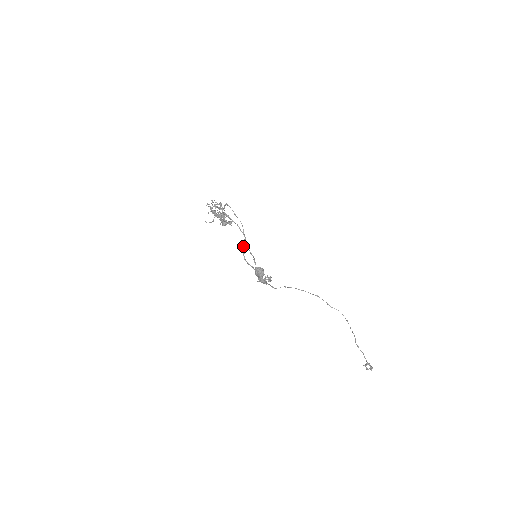
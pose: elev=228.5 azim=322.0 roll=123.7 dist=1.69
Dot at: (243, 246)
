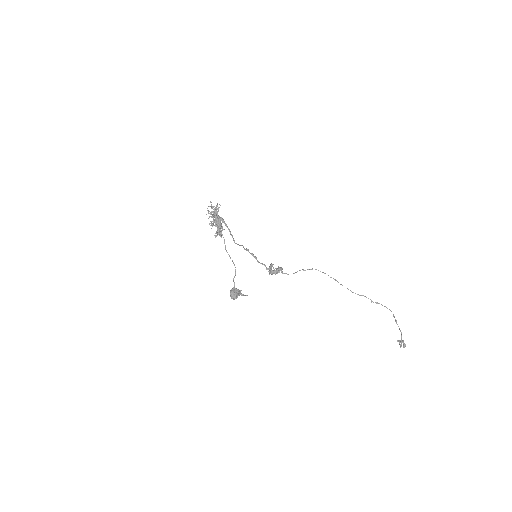
Dot at: (243, 247)
